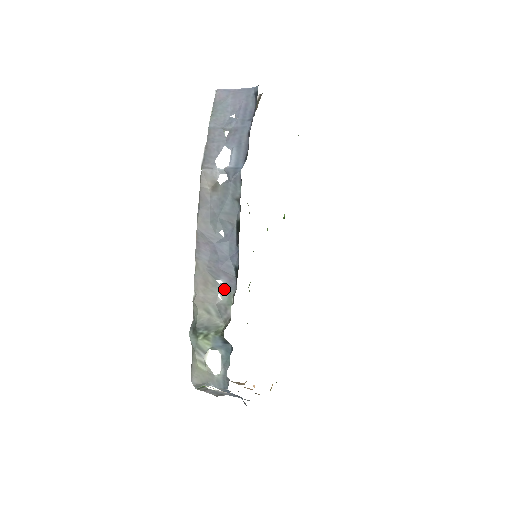
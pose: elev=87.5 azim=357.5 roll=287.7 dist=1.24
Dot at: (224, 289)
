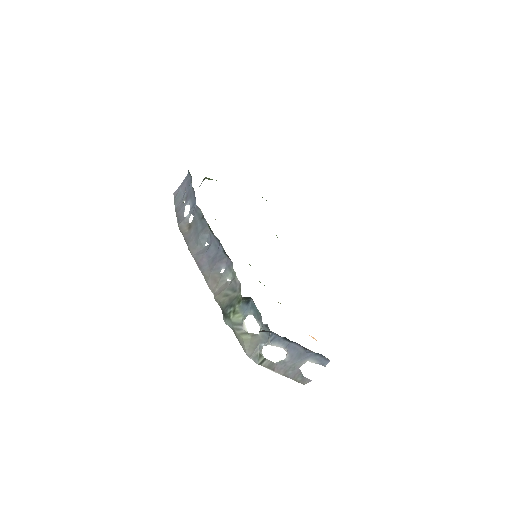
Dot at: (227, 272)
